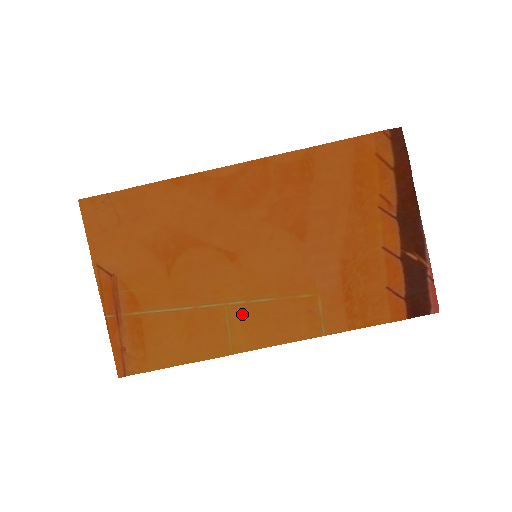
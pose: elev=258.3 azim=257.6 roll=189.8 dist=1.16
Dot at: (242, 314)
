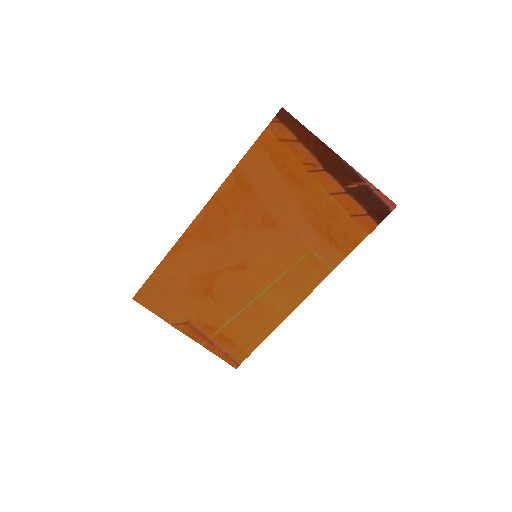
Dot at: (275, 292)
